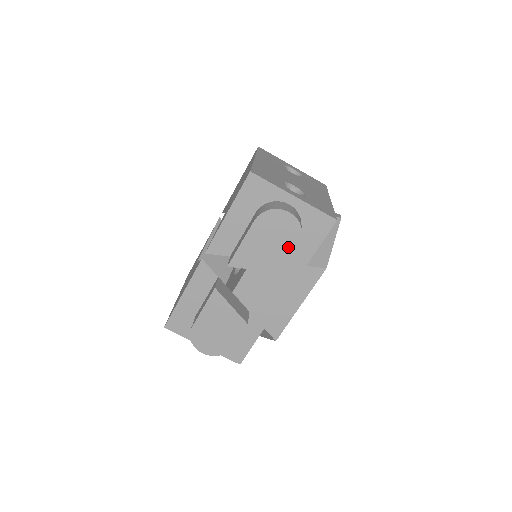
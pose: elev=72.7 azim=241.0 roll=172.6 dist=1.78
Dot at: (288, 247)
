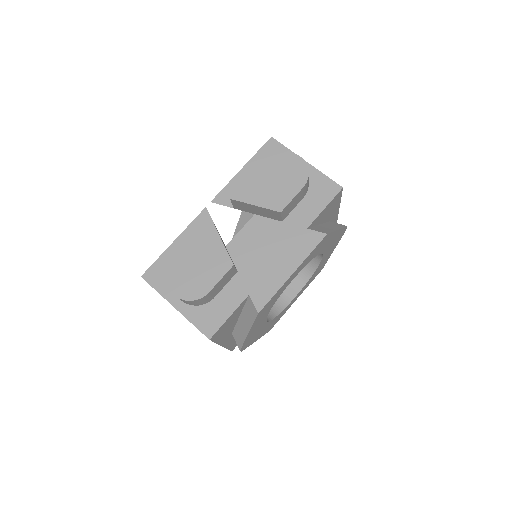
Dot at: (293, 188)
